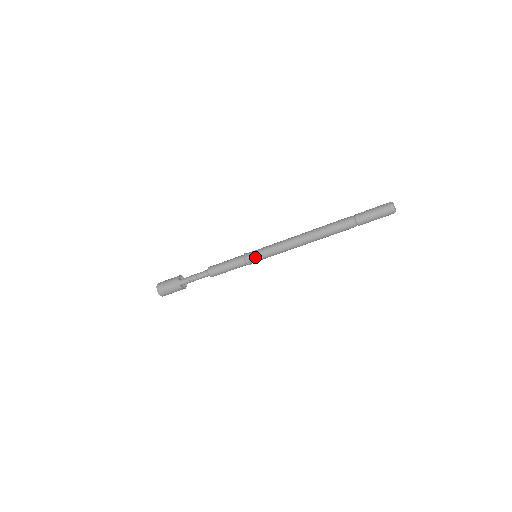
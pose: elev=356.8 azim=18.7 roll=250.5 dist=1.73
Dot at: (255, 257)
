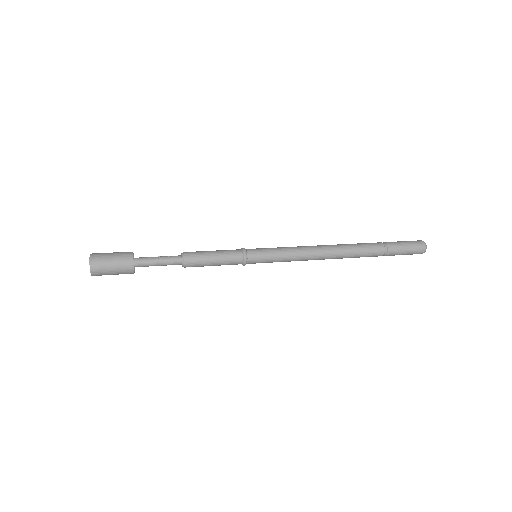
Dot at: (258, 252)
